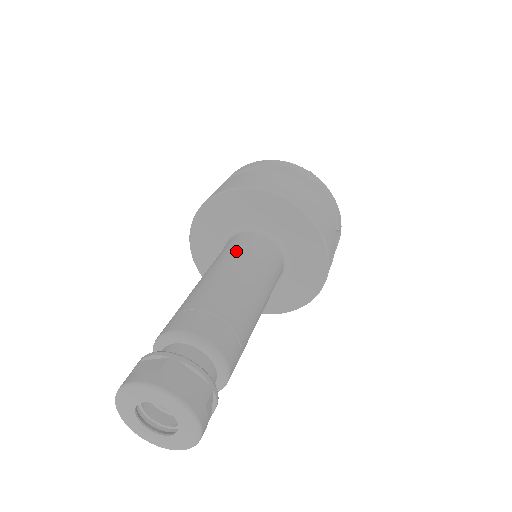
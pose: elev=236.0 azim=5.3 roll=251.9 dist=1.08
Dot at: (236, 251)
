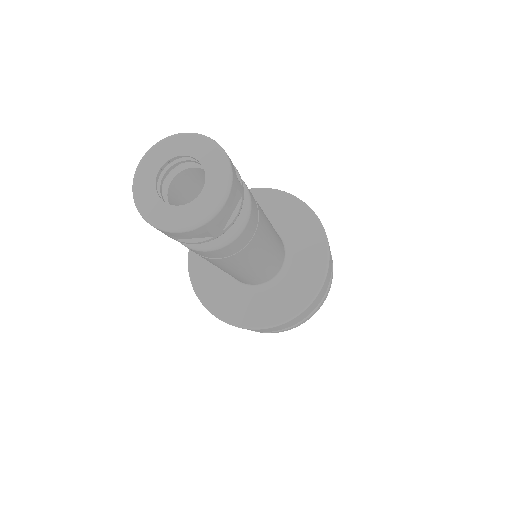
Dot at: occluded
